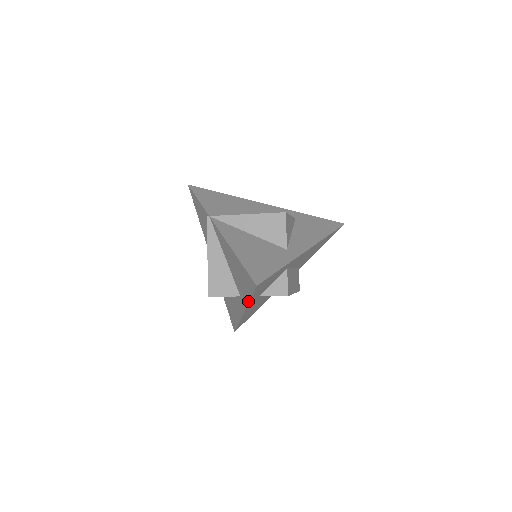
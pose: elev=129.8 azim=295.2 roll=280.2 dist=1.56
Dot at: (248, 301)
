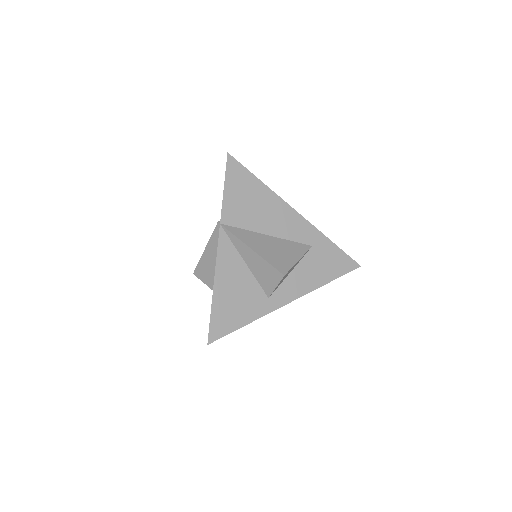
Dot at: occluded
